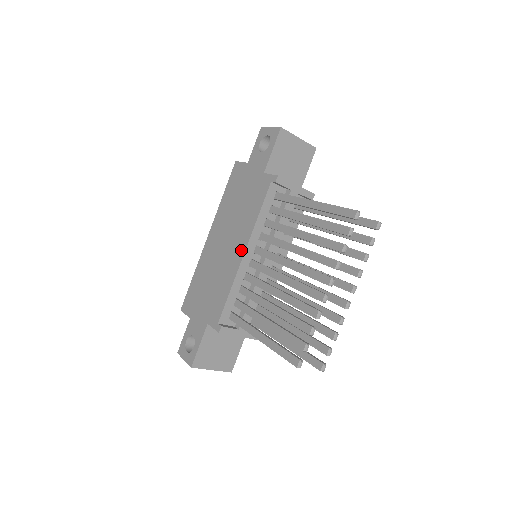
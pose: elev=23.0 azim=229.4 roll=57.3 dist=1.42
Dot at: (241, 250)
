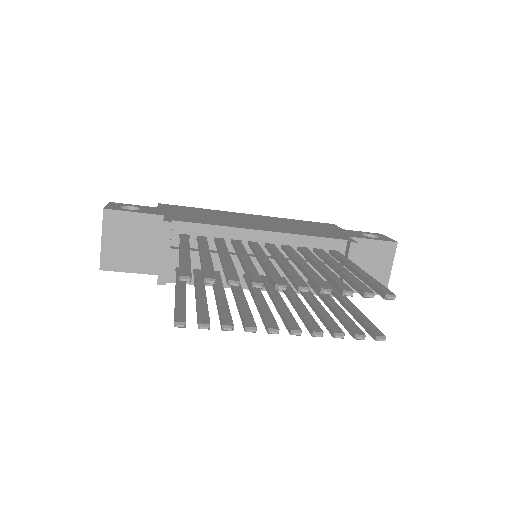
Dot at: (264, 229)
